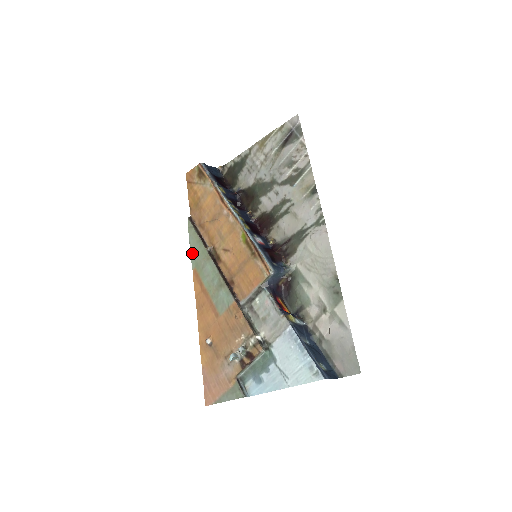
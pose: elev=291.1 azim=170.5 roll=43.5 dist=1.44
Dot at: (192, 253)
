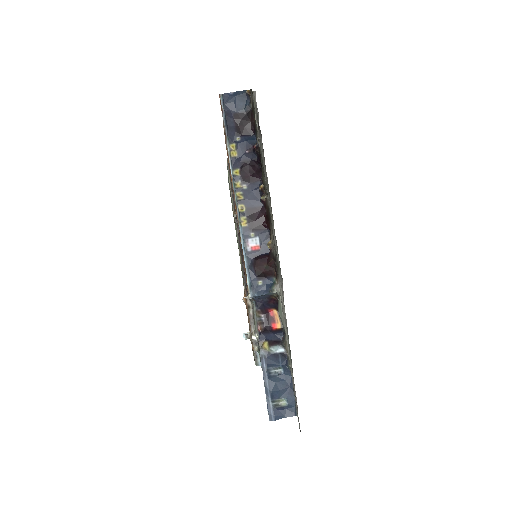
Dot at: occluded
